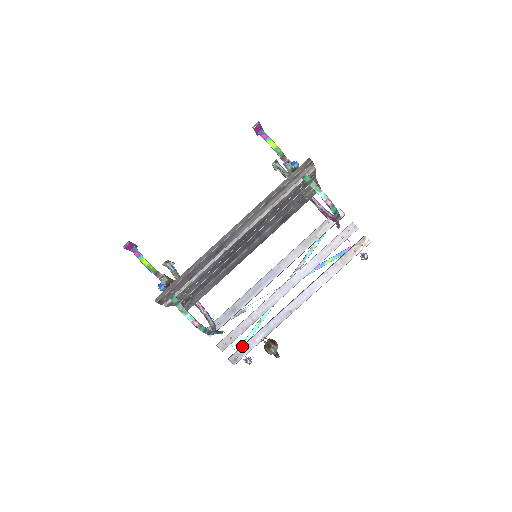
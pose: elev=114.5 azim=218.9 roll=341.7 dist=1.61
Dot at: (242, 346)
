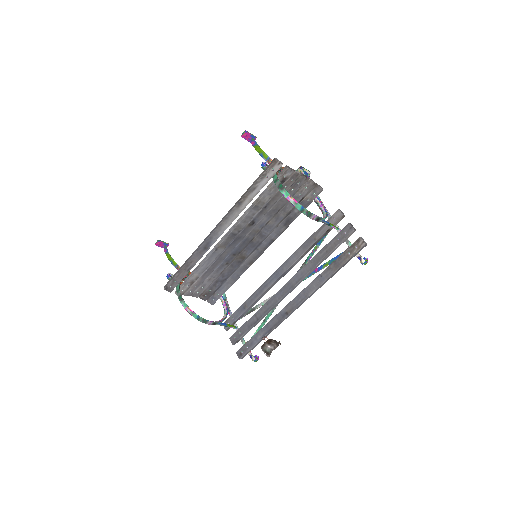
Dot at: (247, 342)
